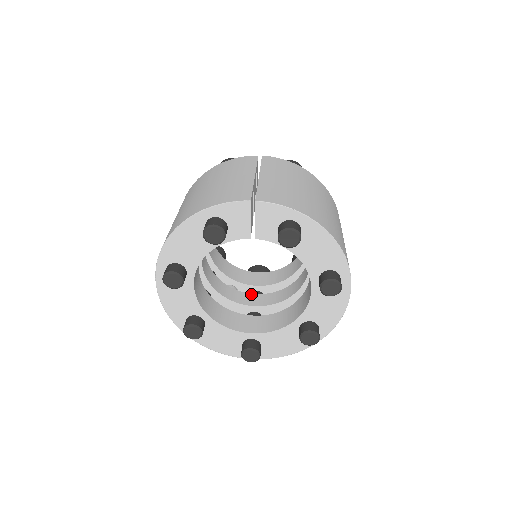
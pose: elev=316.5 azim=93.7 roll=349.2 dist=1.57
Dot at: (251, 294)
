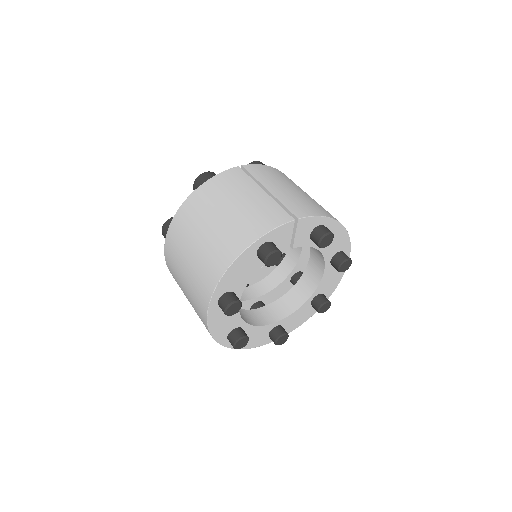
Dot at: (246, 288)
